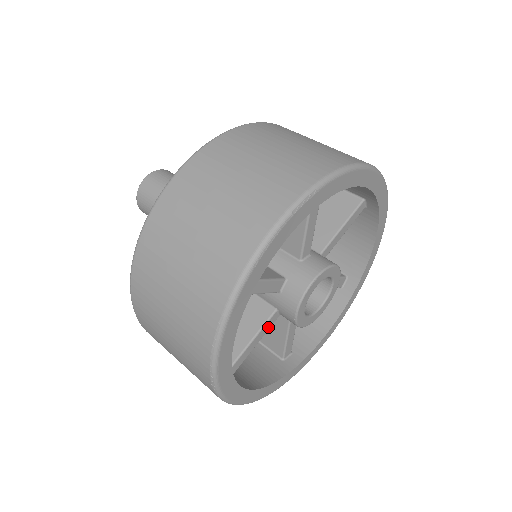
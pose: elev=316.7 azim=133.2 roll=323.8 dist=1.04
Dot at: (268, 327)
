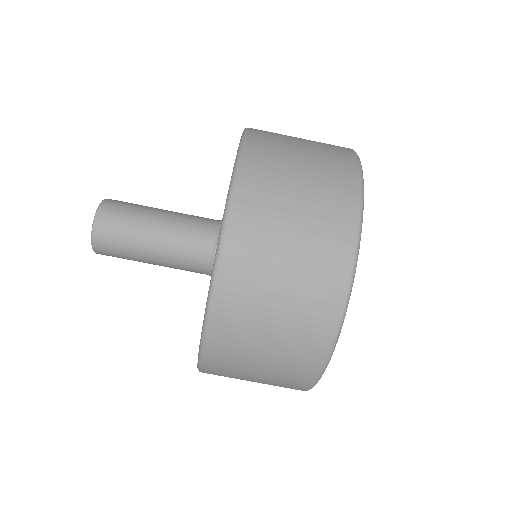
Dot at: occluded
